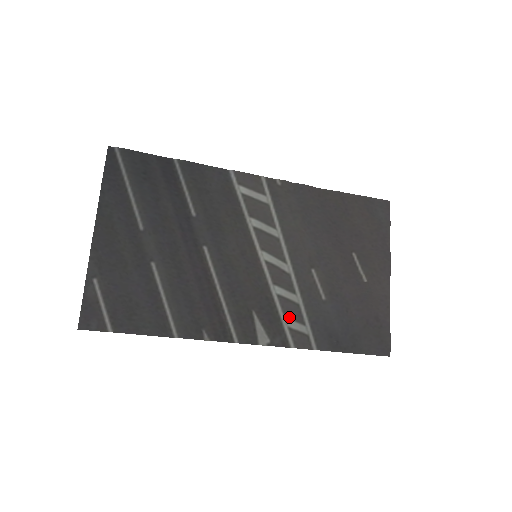
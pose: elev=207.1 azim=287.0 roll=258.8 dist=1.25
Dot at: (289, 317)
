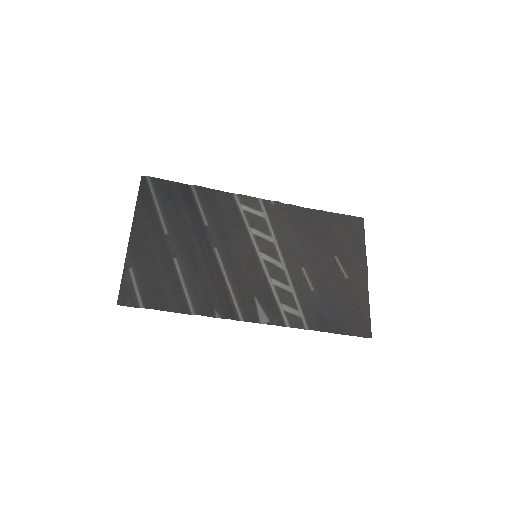
Dot at: (284, 303)
